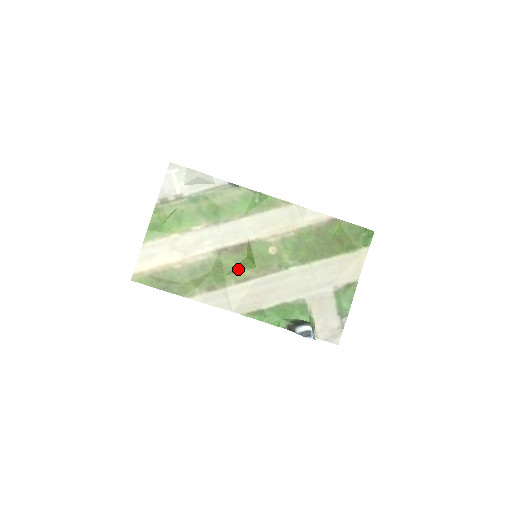
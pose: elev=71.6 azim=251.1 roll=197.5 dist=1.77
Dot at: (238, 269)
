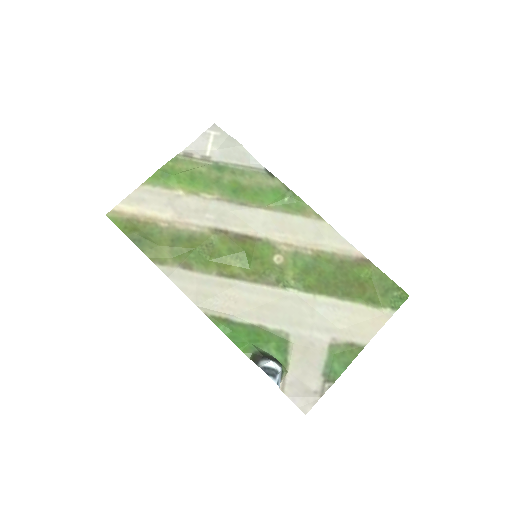
Dot at: (228, 260)
